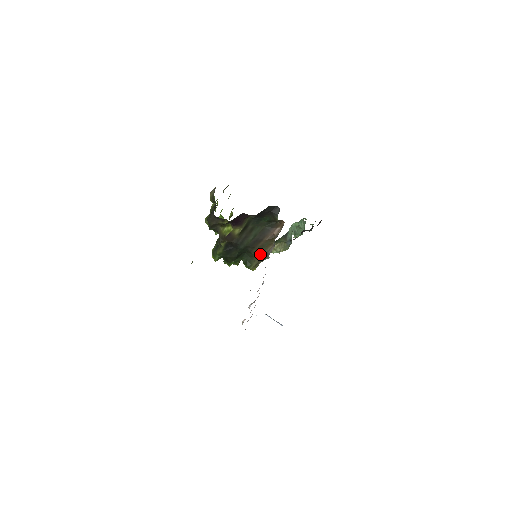
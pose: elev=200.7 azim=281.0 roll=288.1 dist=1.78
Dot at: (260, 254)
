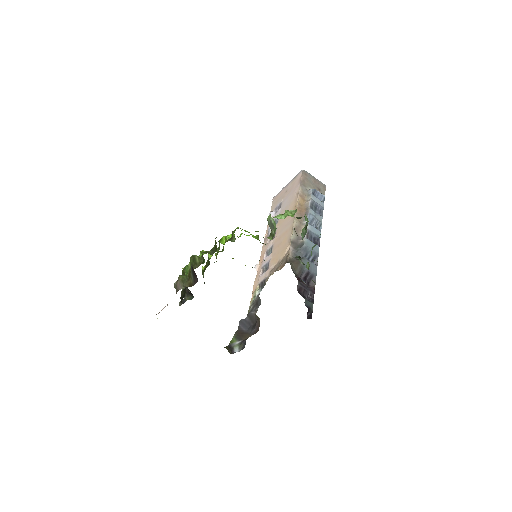
Dot at: occluded
